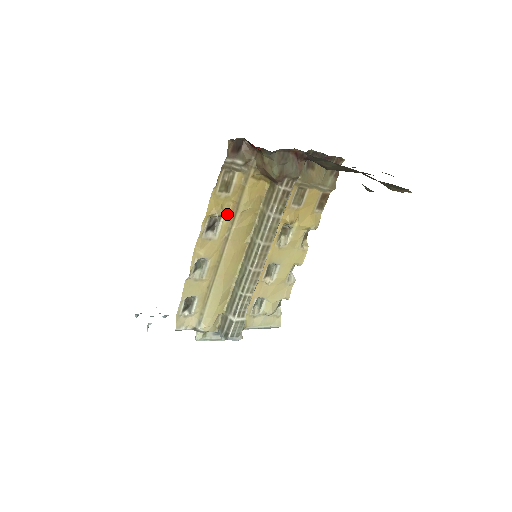
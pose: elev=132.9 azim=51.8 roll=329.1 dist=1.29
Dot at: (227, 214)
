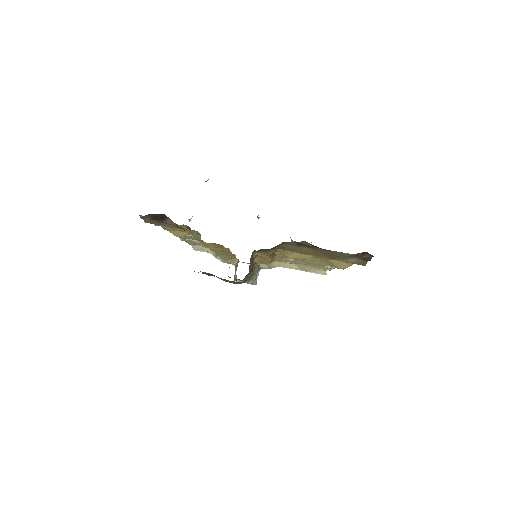
Dot at: (195, 234)
